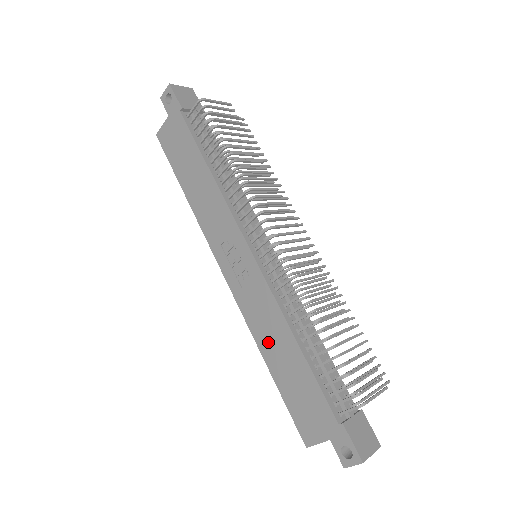
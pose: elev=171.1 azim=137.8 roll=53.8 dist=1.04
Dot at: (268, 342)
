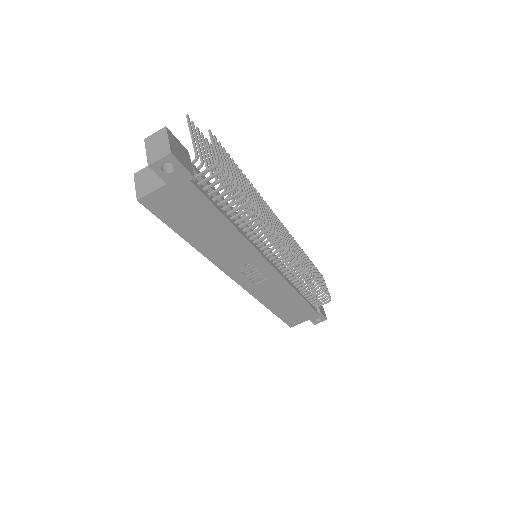
Dot at: (274, 301)
